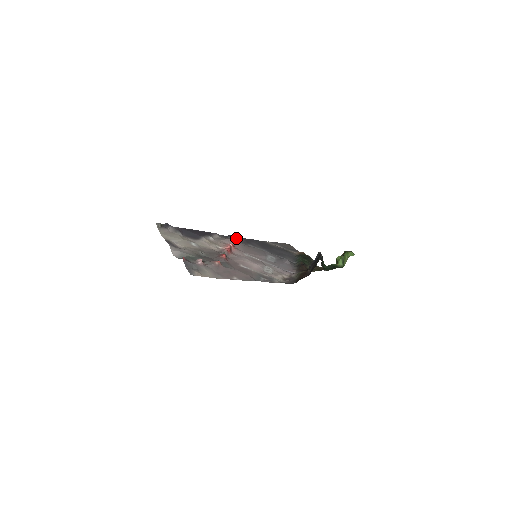
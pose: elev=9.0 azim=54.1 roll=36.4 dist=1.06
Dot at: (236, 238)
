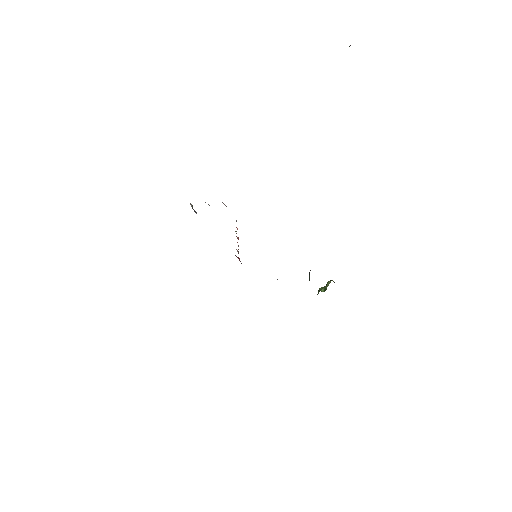
Dot at: (238, 258)
